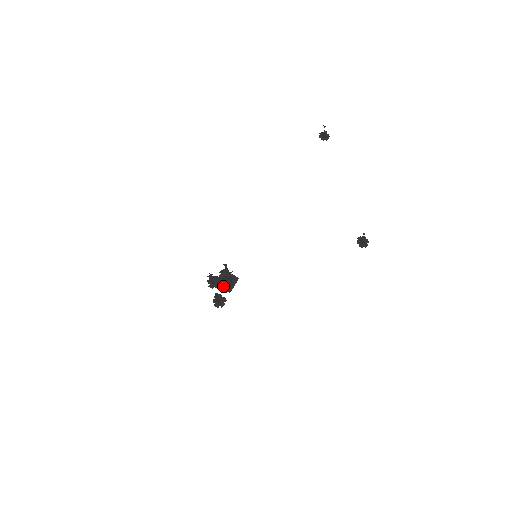
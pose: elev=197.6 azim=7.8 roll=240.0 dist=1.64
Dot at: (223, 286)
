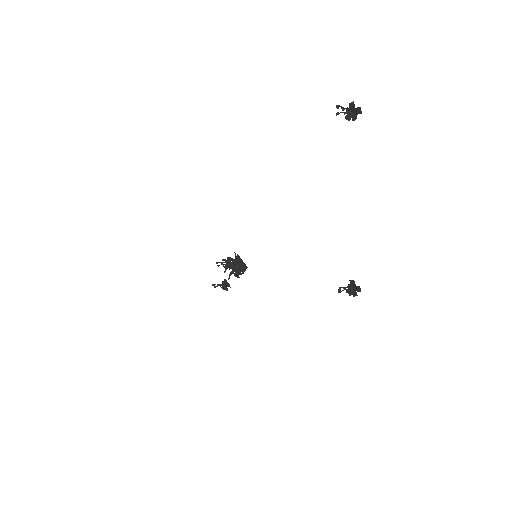
Dot at: occluded
